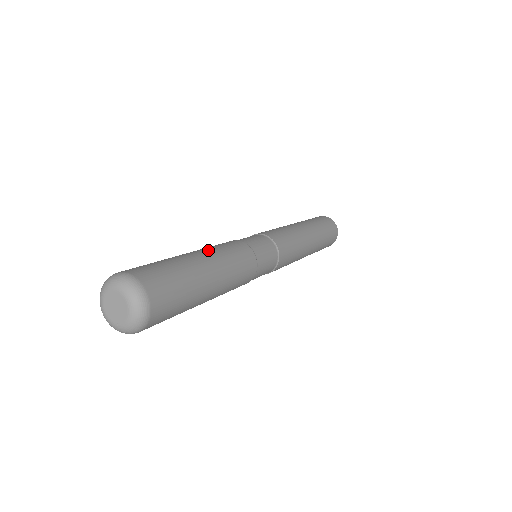
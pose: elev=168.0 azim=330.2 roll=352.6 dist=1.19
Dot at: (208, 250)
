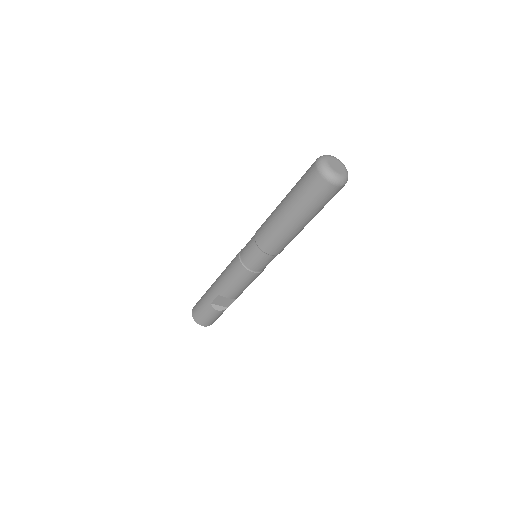
Dot at: occluded
